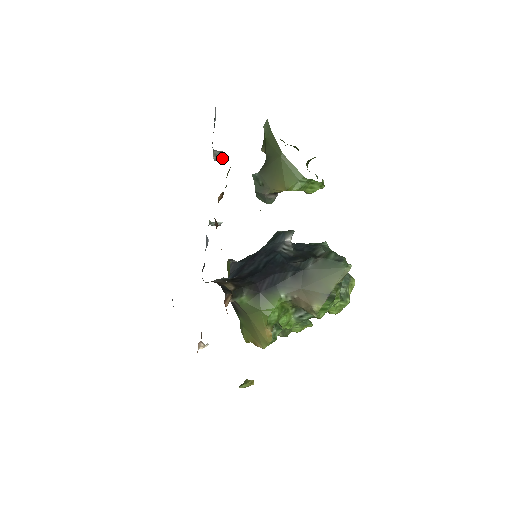
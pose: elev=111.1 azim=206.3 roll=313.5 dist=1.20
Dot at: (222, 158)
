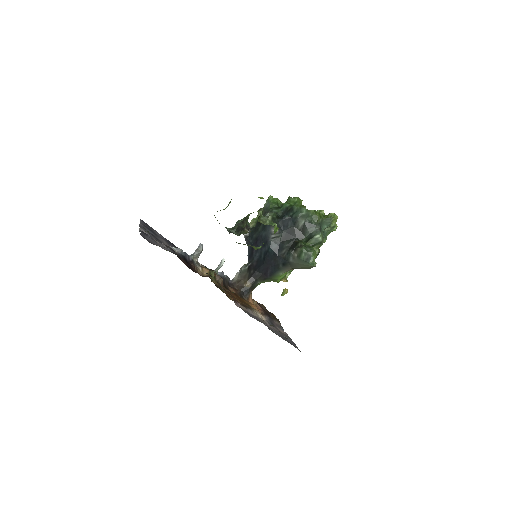
Dot at: occluded
